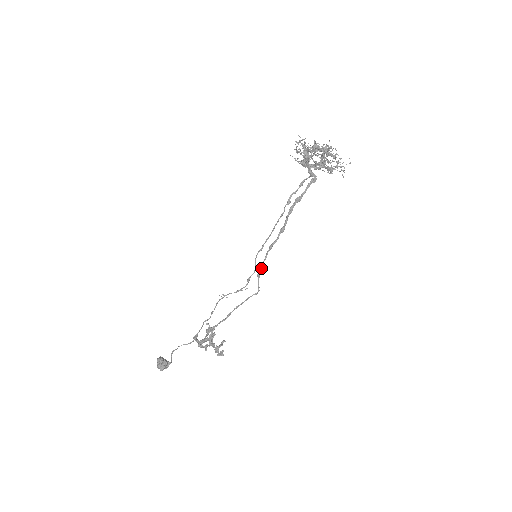
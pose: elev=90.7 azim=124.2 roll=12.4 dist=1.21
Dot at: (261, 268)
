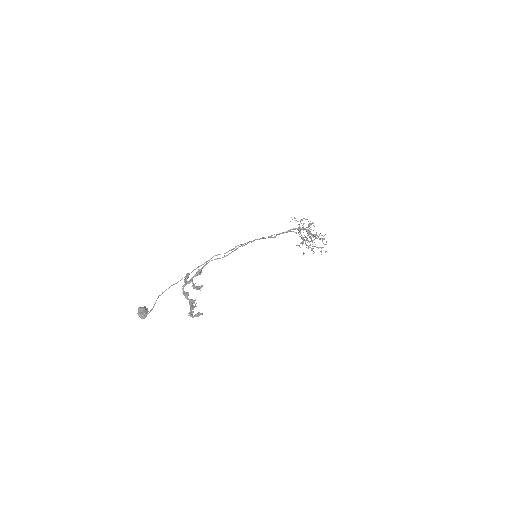
Dot at: (253, 241)
